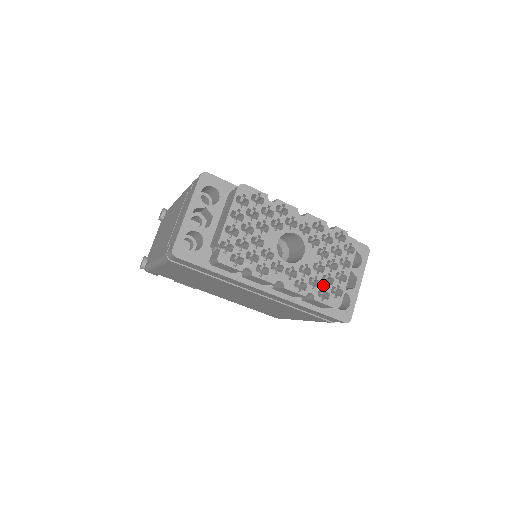
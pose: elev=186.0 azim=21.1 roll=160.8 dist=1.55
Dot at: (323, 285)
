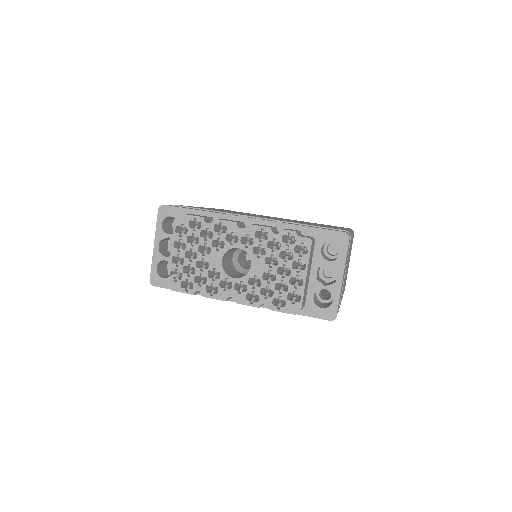
Dot at: (277, 293)
